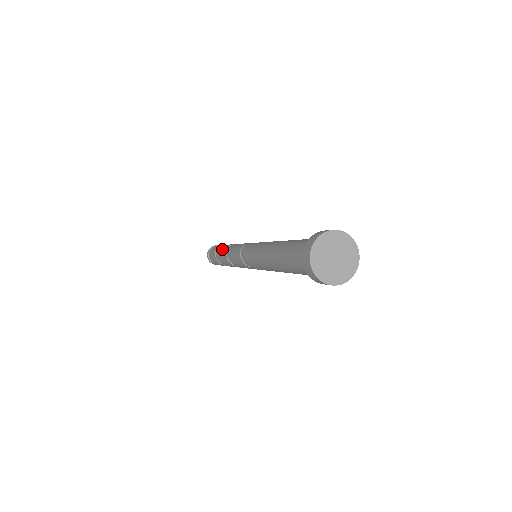
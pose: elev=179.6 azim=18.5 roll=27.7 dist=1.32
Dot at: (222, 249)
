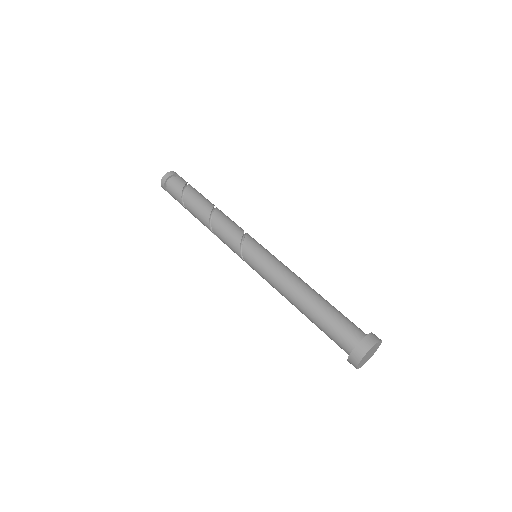
Dot at: (198, 211)
